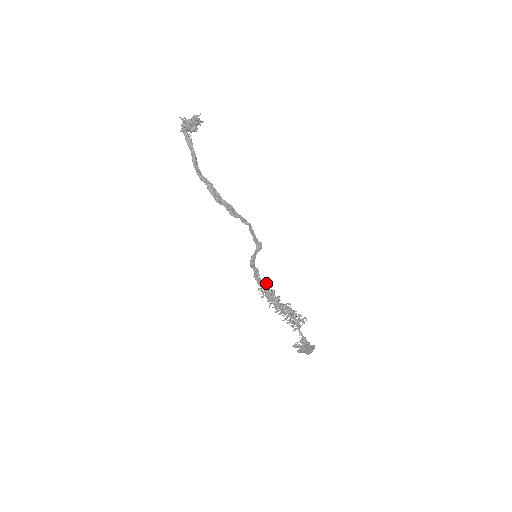
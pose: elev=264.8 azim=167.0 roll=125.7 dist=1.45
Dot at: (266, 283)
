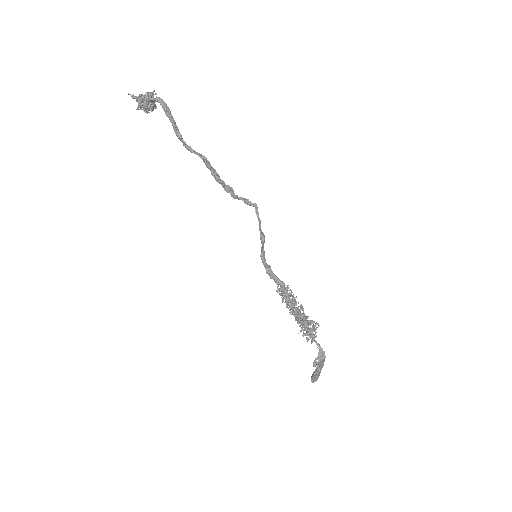
Dot at: occluded
